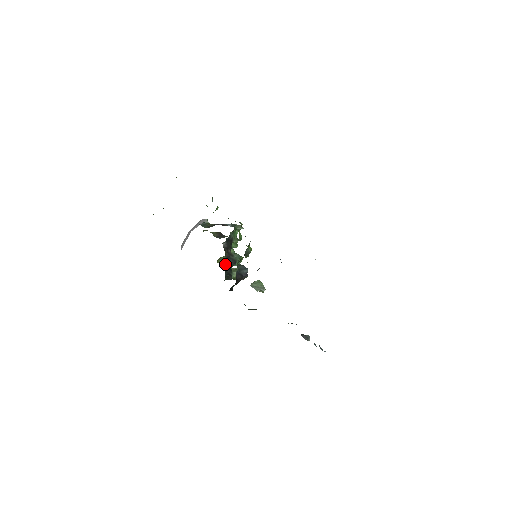
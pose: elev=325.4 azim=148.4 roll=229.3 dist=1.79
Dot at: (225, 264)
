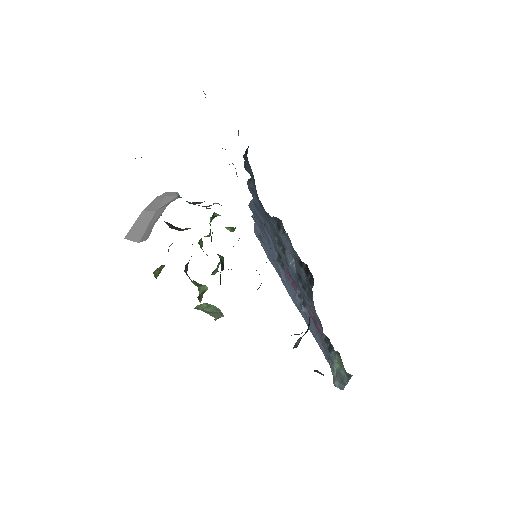
Dot at: occluded
